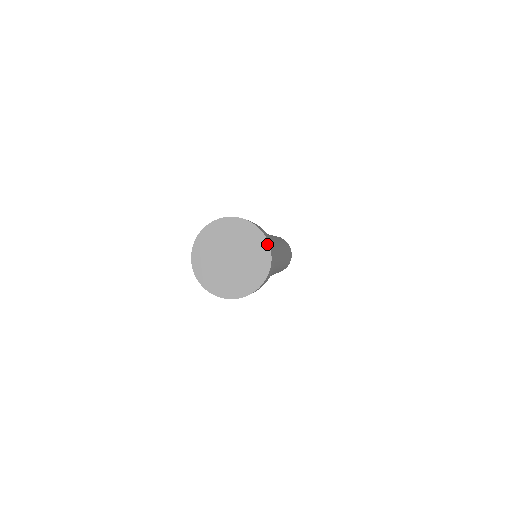
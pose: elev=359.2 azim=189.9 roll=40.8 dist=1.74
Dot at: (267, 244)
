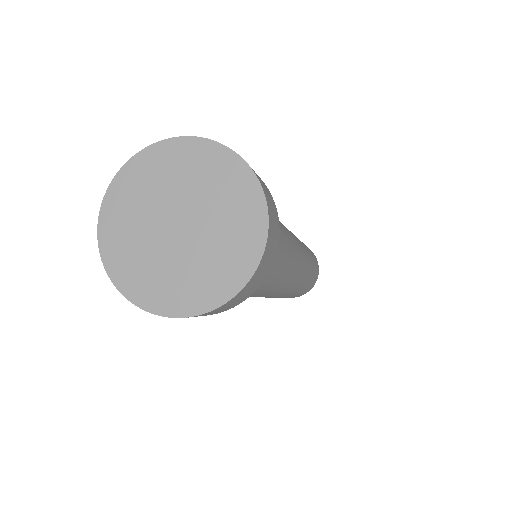
Dot at: (254, 264)
